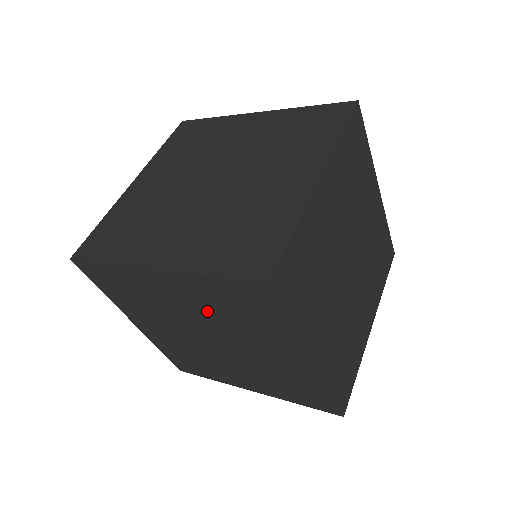
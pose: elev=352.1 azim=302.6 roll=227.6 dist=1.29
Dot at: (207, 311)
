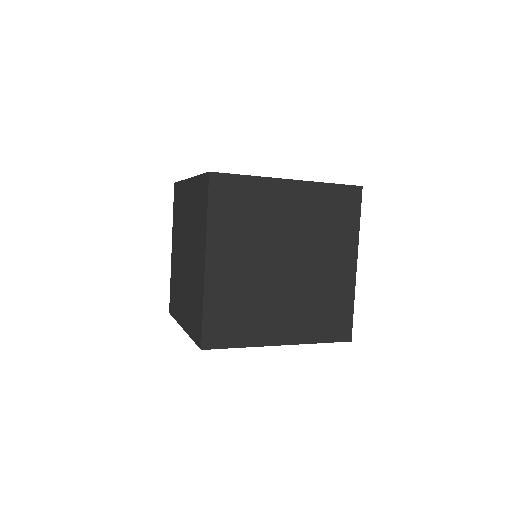
Dot at: (307, 221)
